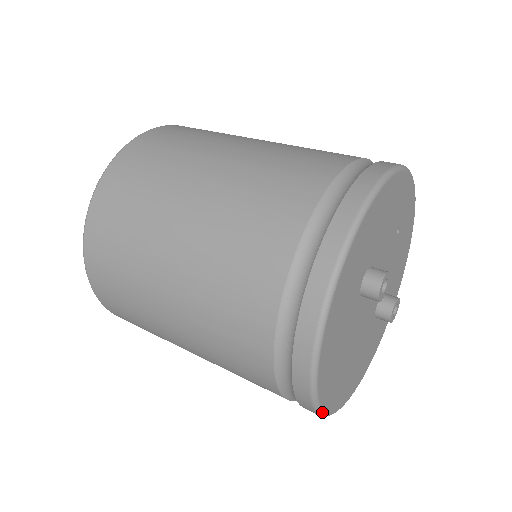
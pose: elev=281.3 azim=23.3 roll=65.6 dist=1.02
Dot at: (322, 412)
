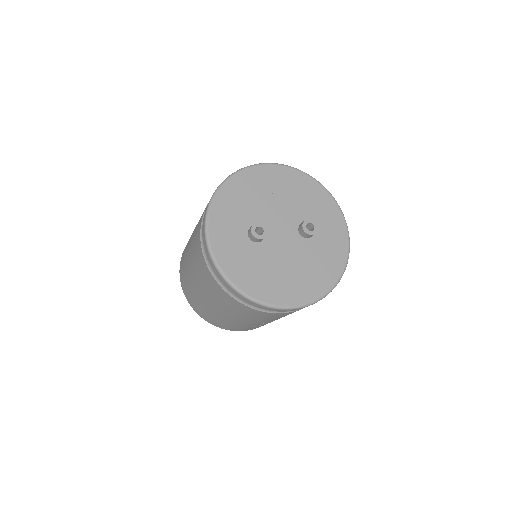
Dot at: (284, 307)
